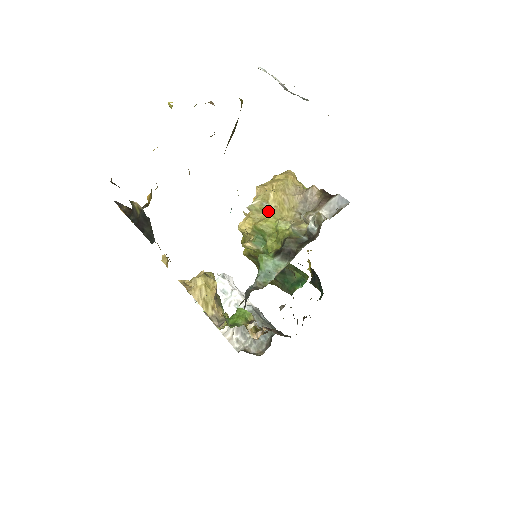
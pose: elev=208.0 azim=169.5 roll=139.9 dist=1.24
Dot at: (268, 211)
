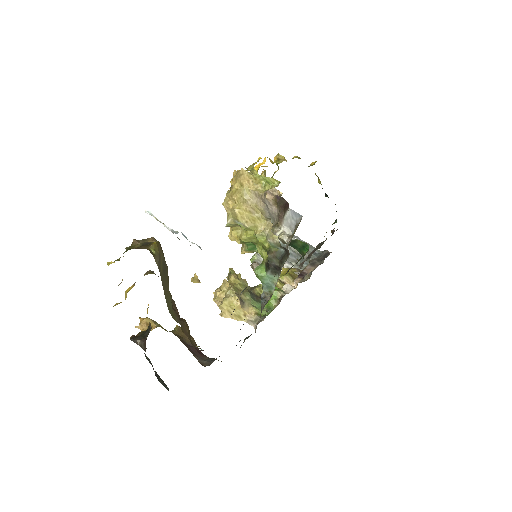
Dot at: (243, 227)
